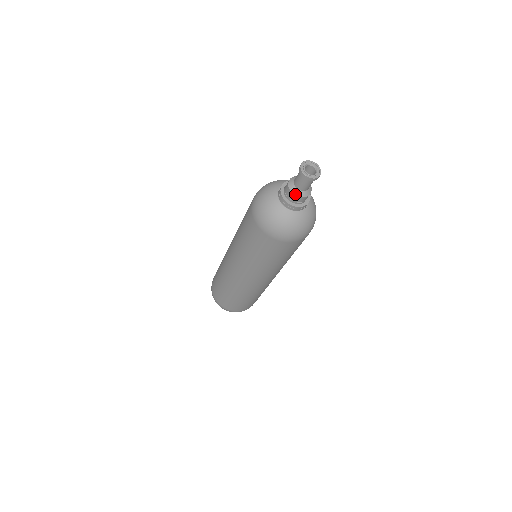
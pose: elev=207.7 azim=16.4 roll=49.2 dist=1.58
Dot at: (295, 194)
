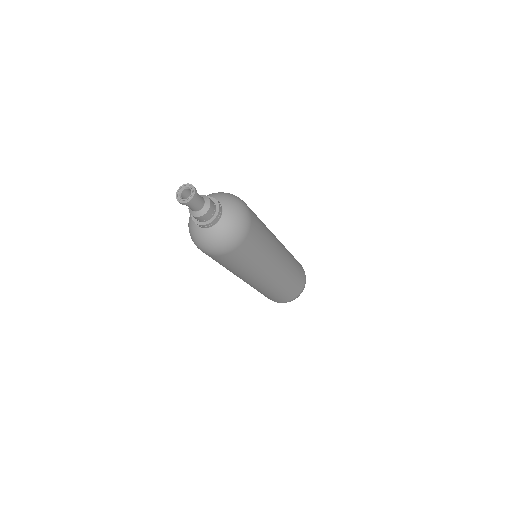
Dot at: (196, 216)
